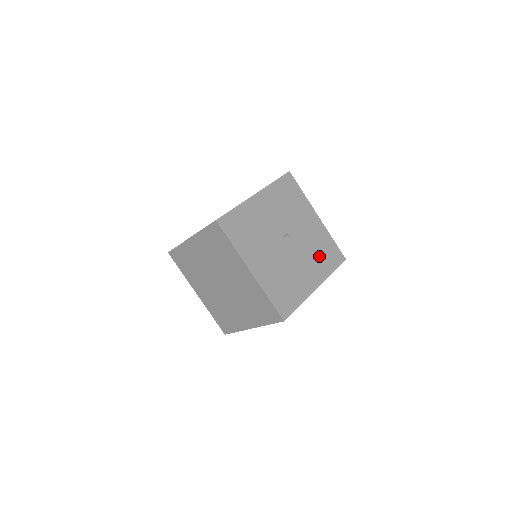
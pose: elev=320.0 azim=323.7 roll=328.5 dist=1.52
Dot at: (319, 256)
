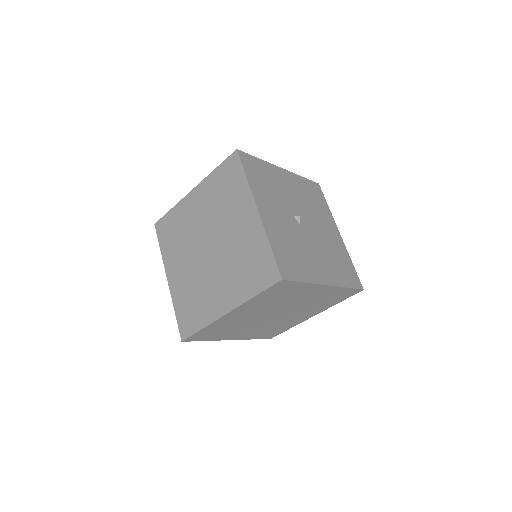
Dot at: (316, 205)
